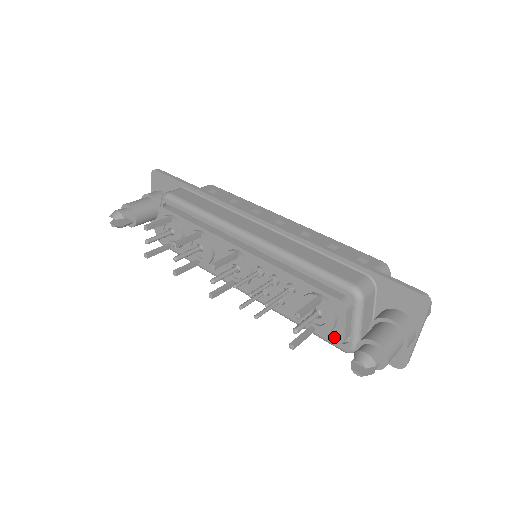
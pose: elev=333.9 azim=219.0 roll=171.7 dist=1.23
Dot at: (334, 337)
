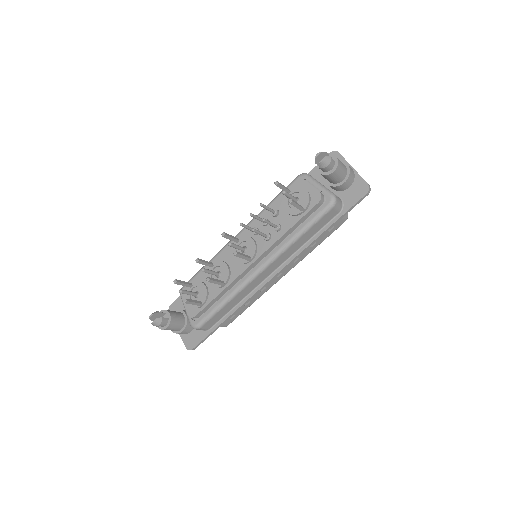
Dot at: (315, 199)
